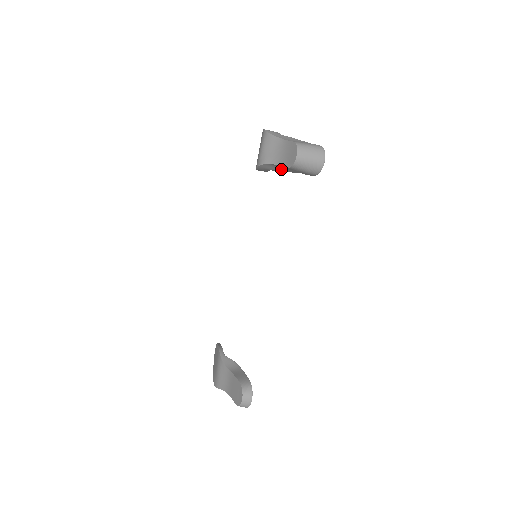
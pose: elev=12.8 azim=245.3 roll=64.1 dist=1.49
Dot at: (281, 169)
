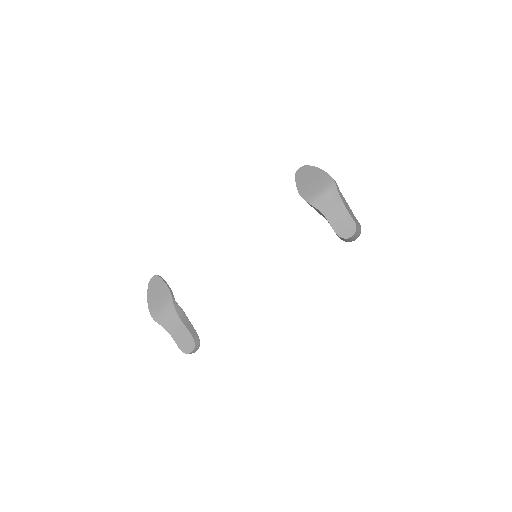
Dot at: (321, 214)
